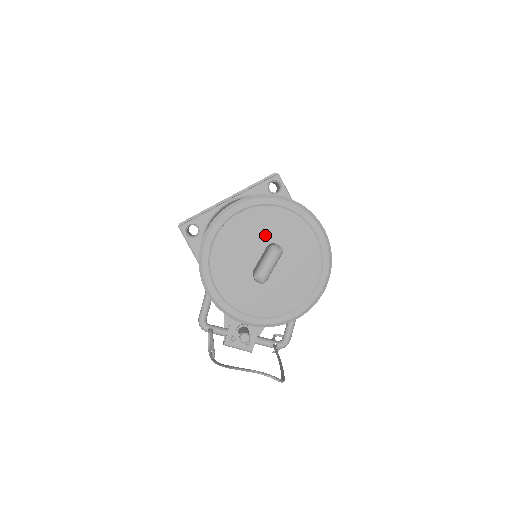
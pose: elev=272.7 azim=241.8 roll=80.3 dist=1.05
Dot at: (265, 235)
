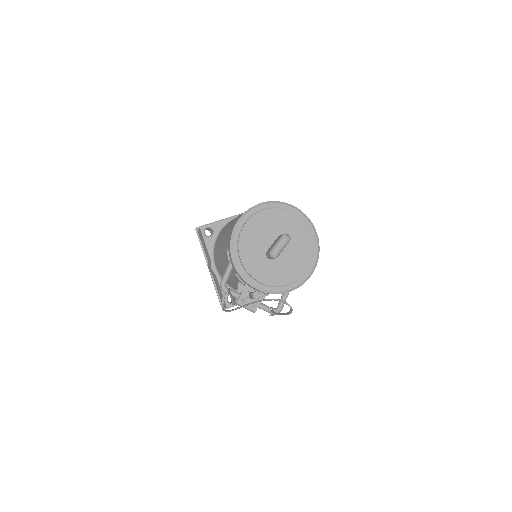
Dot at: (278, 228)
